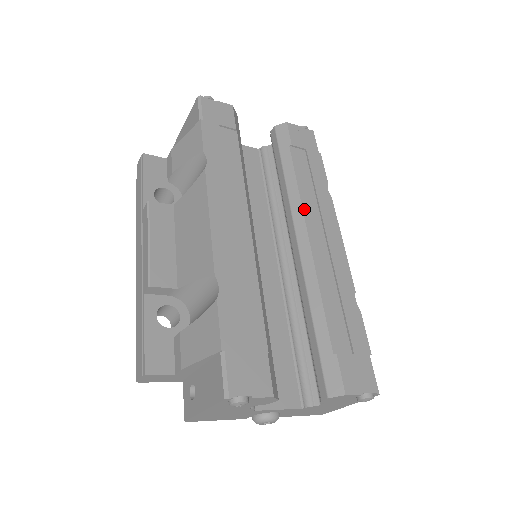
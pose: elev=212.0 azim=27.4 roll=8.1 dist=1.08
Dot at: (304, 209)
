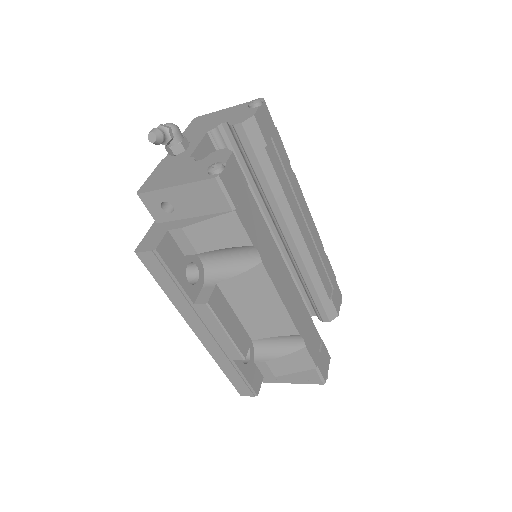
Dot at: (292, 211)
